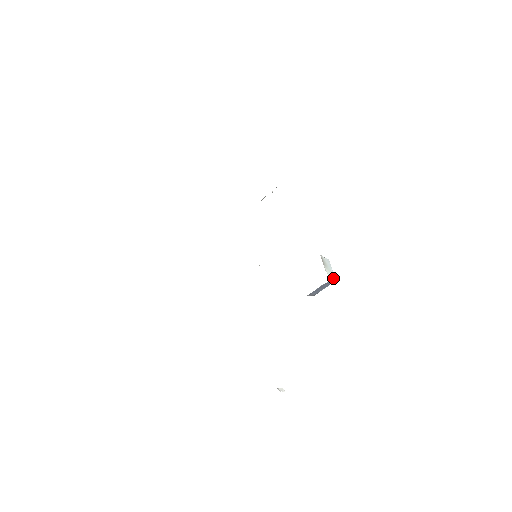
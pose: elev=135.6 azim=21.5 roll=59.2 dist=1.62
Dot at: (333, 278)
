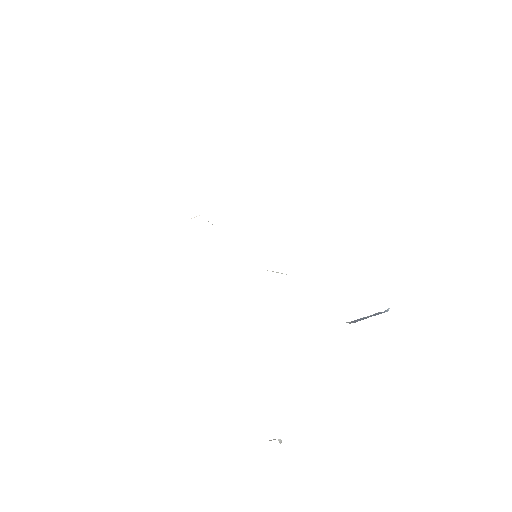
Dot at: occluded
